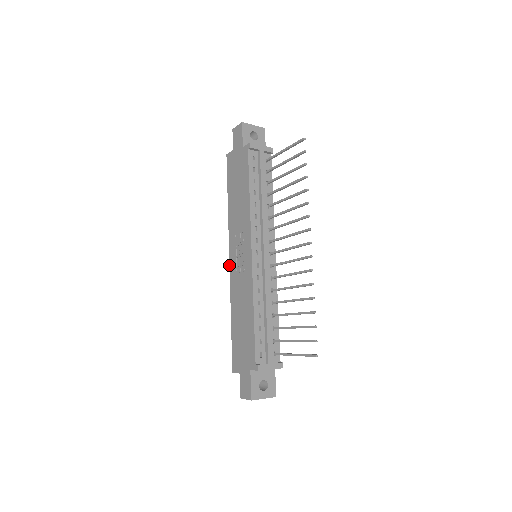
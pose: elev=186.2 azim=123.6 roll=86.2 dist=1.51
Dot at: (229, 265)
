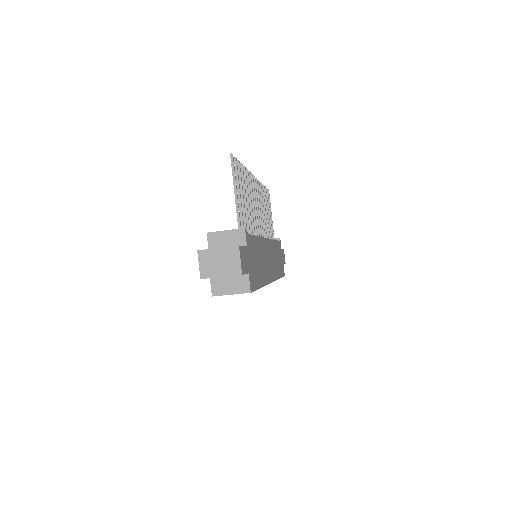
Dot at: occluded
